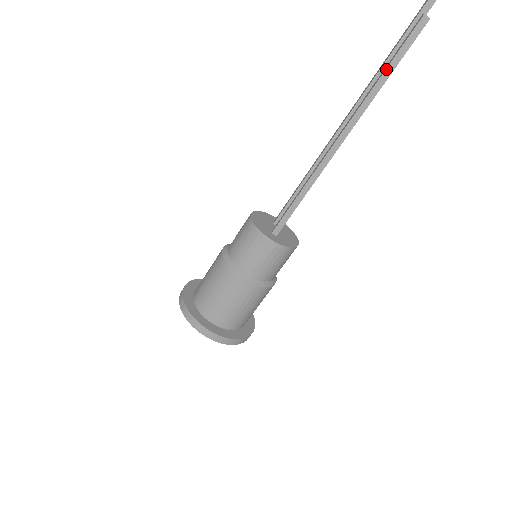
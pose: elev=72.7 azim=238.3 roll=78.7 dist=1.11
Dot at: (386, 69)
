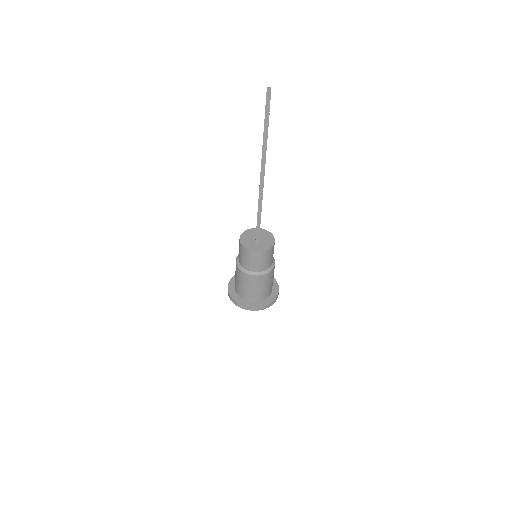
Dot at: (262, 148)
